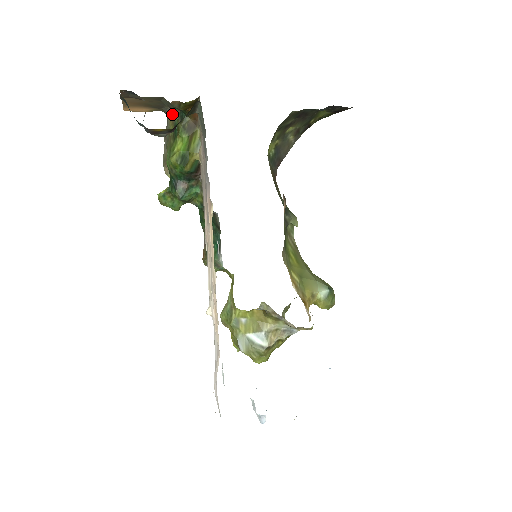
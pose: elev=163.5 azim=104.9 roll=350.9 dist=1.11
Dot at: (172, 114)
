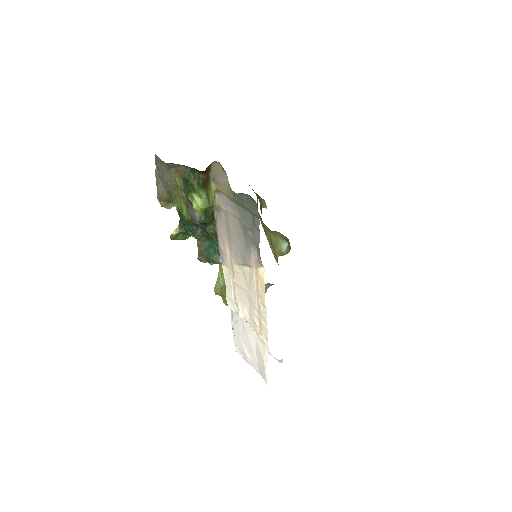
Dot at: (179, 169)
